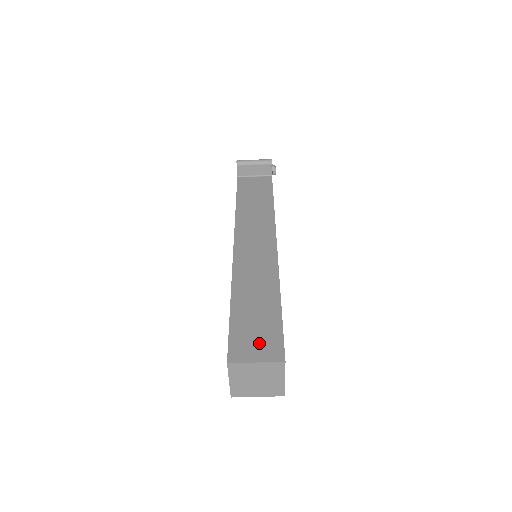
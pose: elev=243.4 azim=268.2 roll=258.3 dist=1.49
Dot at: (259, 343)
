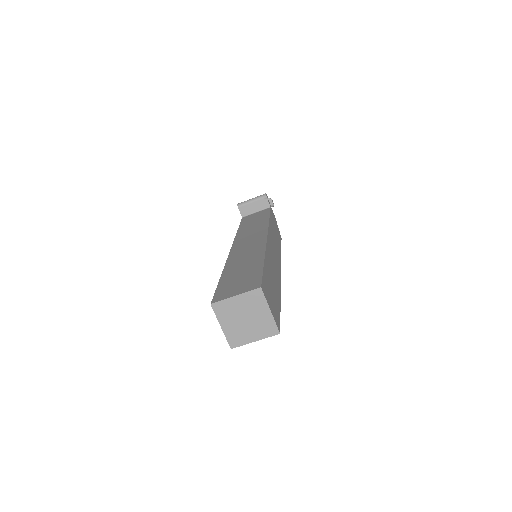
Dot at: (240, 286)
